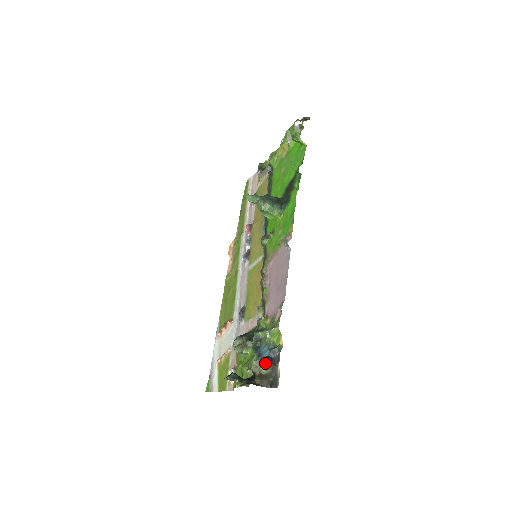
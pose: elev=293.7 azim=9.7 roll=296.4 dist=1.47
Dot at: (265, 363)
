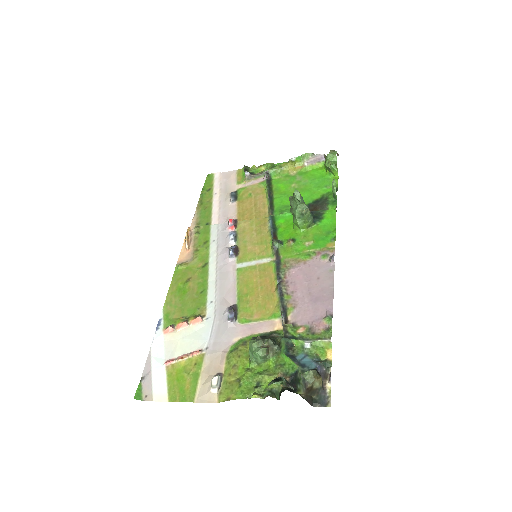
Dot at: (320, 375)
